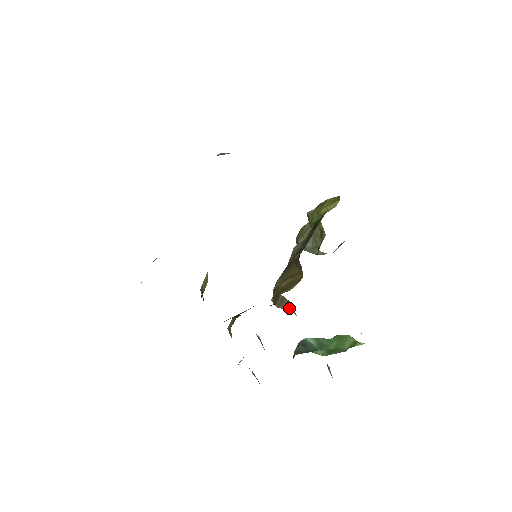
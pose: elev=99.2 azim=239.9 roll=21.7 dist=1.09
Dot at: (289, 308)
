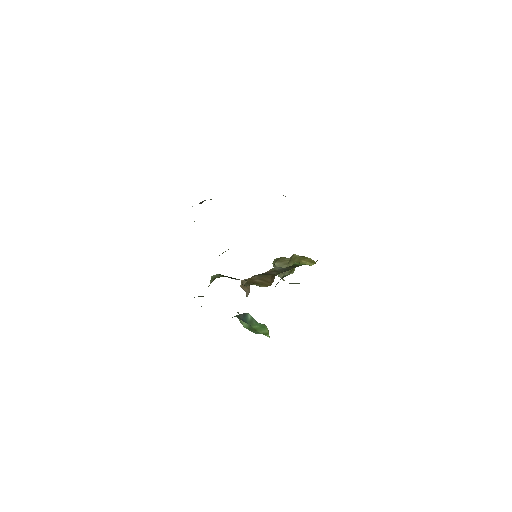
Dot at: (247, 292)
